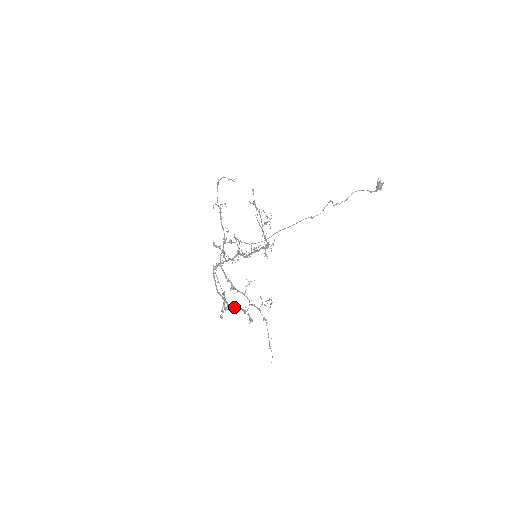
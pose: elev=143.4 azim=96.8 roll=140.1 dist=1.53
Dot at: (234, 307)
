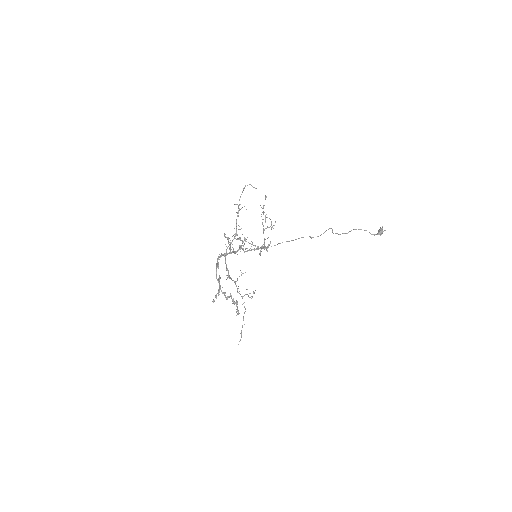
Dot at: (227, 296)
